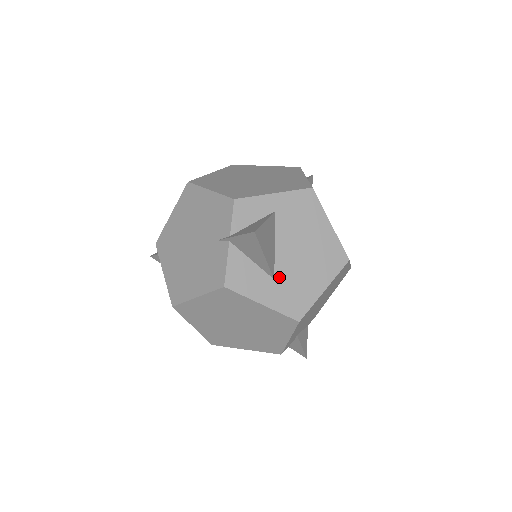
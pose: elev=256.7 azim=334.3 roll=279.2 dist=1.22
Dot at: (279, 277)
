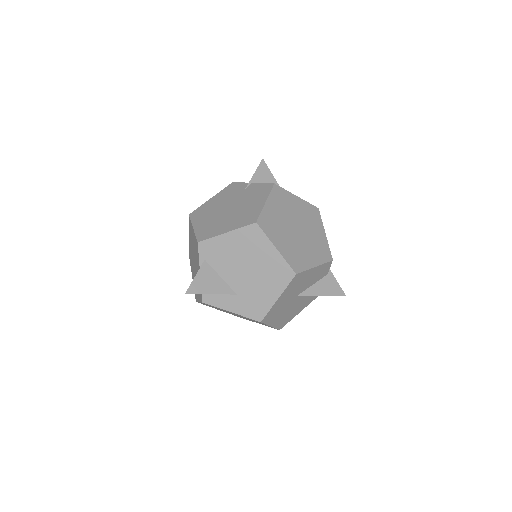
Dot at: occluded
